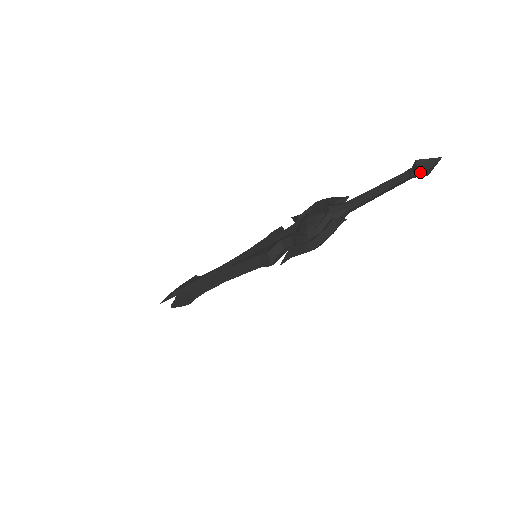
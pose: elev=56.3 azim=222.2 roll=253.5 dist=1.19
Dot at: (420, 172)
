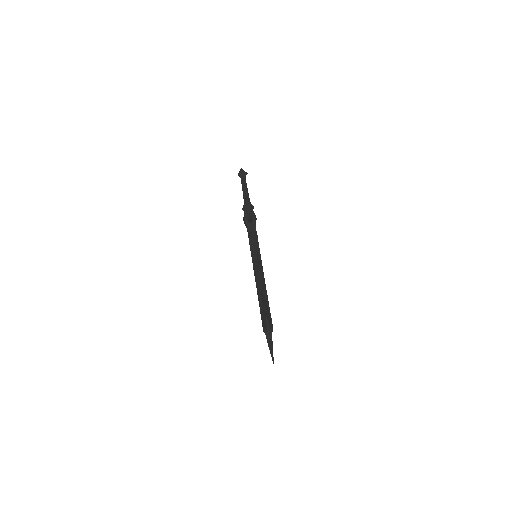
Dot at: (241, 171)
